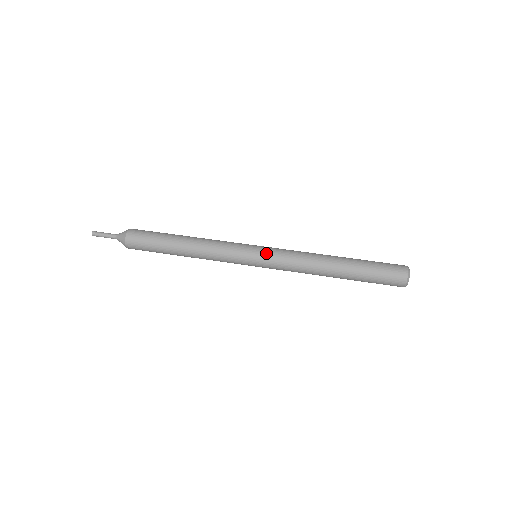
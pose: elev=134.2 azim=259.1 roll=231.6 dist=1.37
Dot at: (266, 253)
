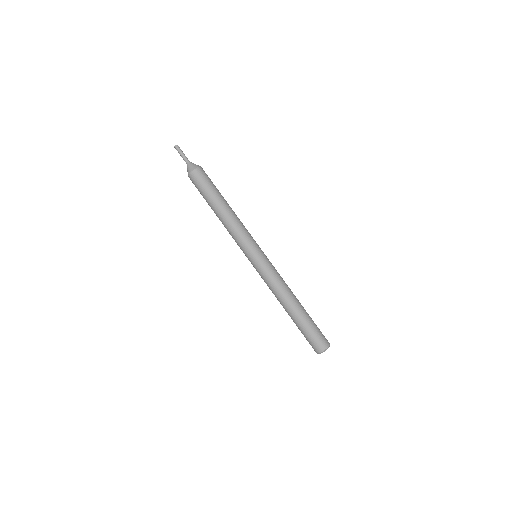
Dot at: (261, 262)
